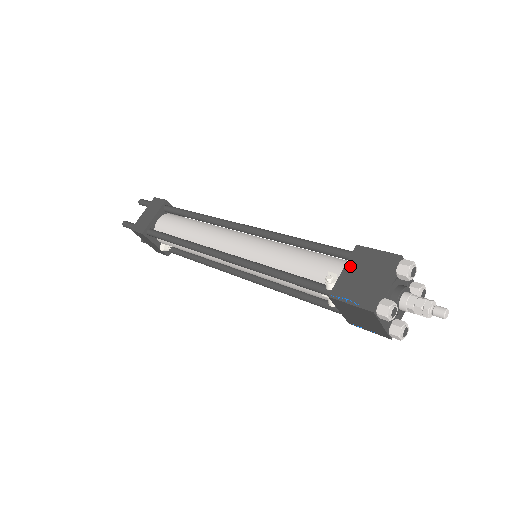
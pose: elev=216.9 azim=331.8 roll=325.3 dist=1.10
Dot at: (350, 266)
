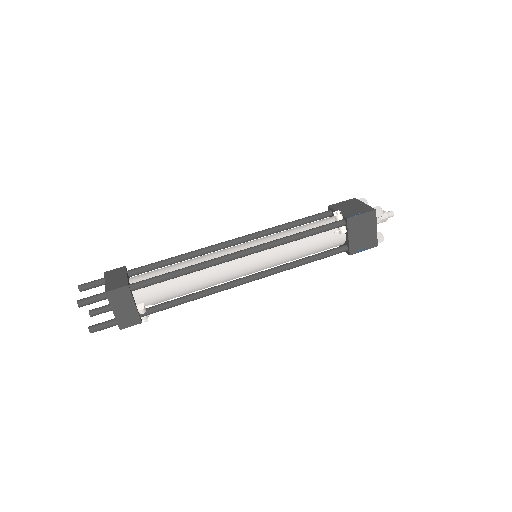
Dot at: (338, 209)
